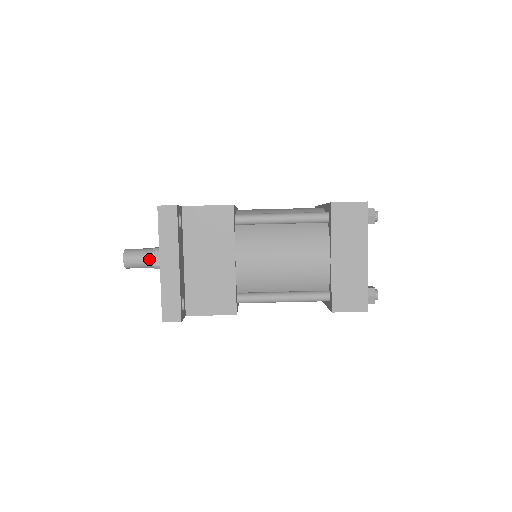
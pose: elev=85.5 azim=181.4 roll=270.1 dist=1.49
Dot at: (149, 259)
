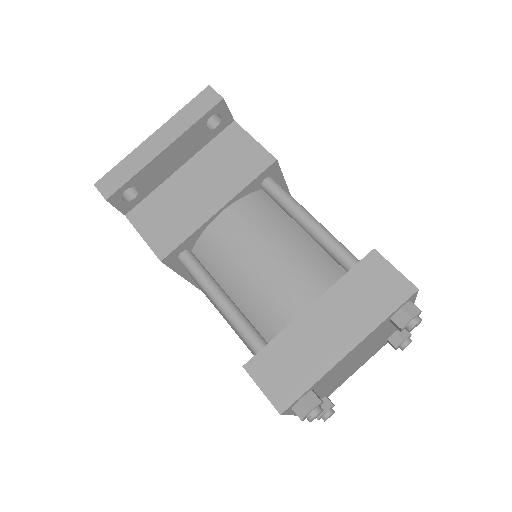
Dot at: occluded
